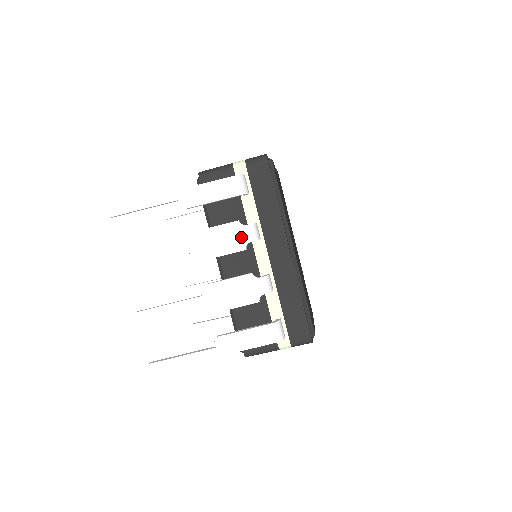
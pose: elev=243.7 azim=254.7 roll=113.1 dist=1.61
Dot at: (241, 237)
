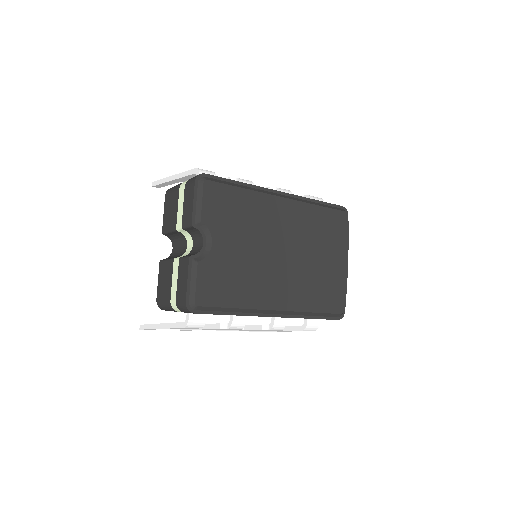
Dot at: occluded
